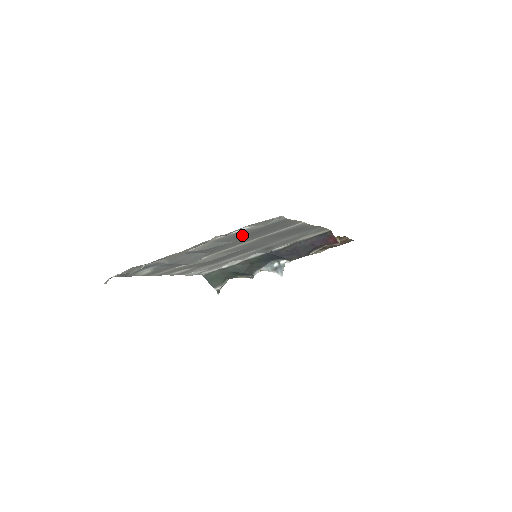
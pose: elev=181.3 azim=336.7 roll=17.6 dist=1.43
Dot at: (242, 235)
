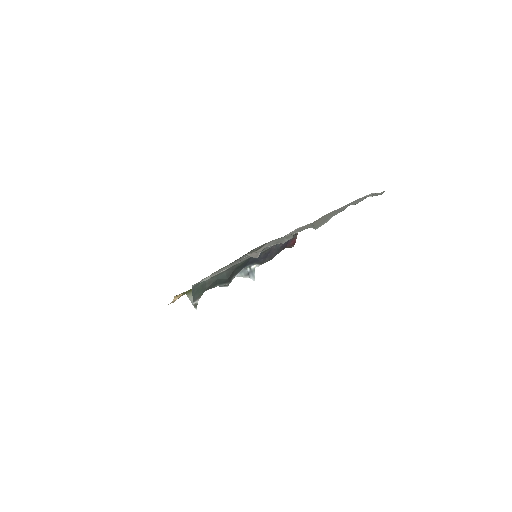
Dot at: occluded
